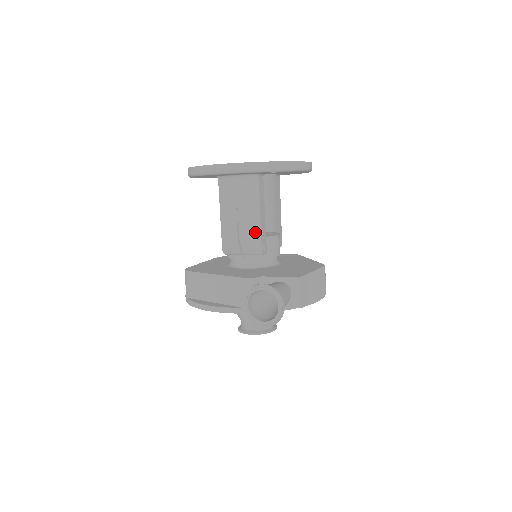
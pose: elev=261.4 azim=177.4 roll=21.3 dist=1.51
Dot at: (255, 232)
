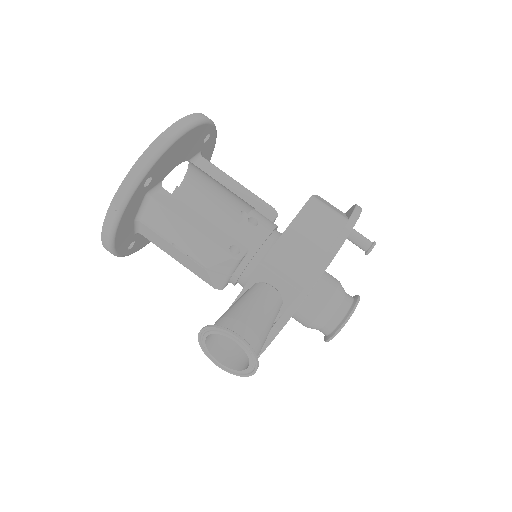
Dot at: (208, 247)
